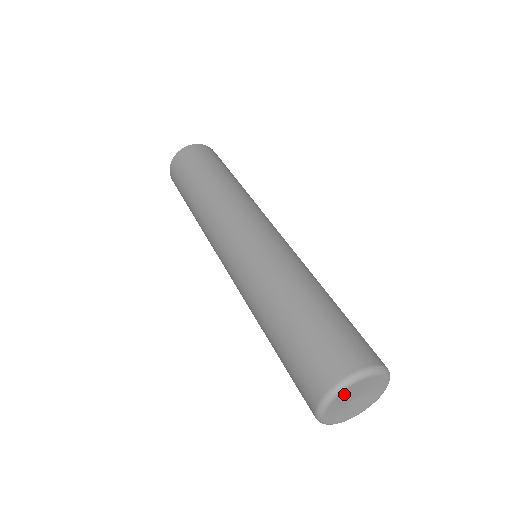
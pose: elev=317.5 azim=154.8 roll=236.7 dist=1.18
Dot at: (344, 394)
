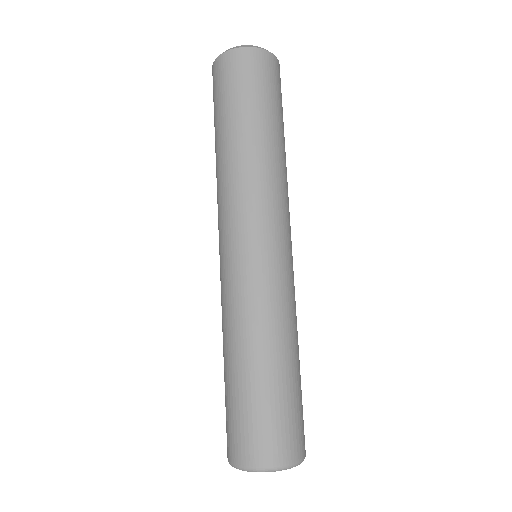
Dot at: occluded
